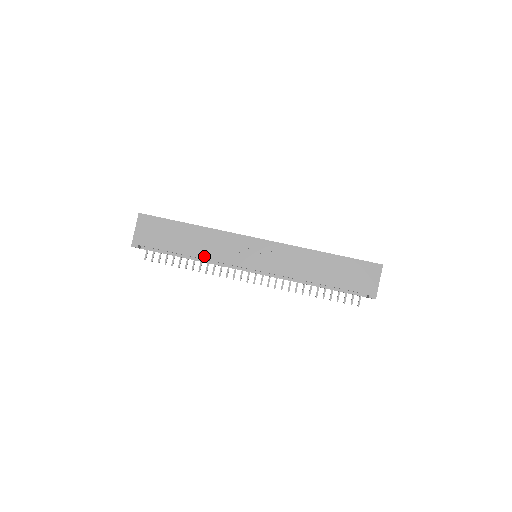
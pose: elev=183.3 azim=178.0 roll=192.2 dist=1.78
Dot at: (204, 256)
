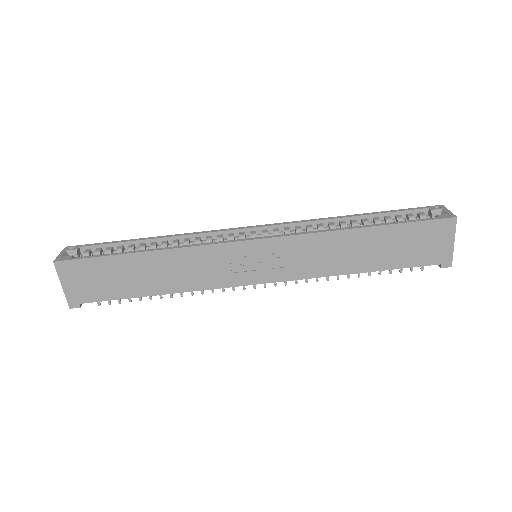
Dot at: (181, 289)
